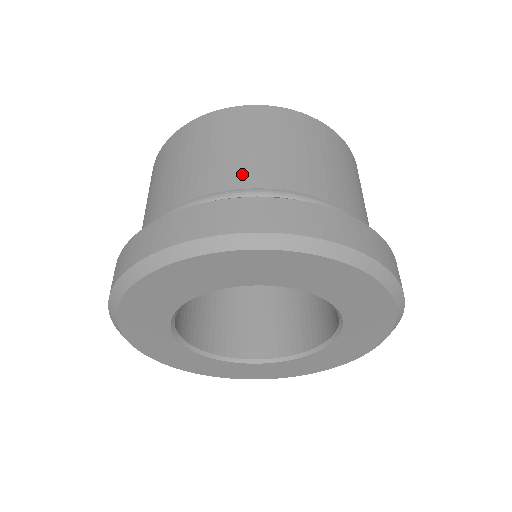
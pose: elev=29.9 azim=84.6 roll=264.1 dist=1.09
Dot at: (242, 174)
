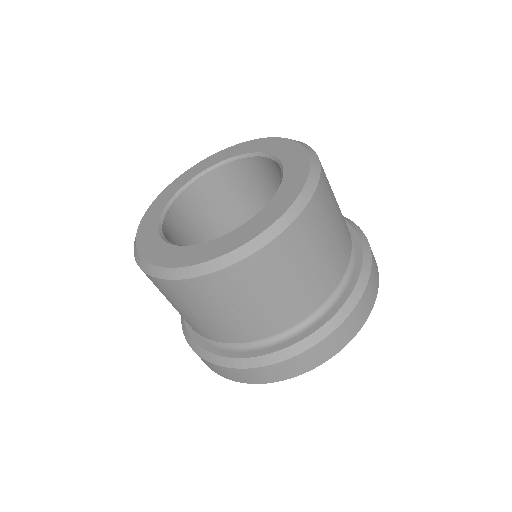
Dot at: (199, 330)
